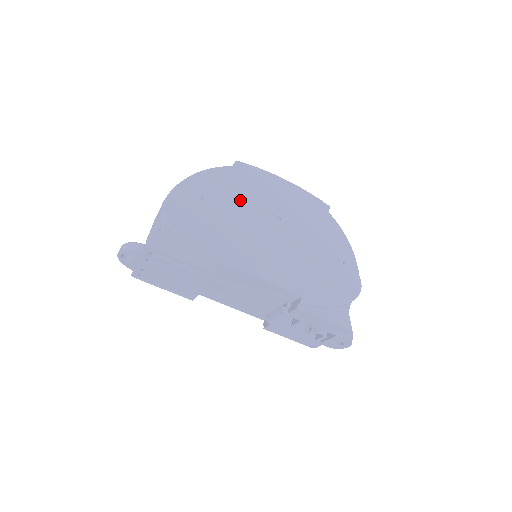
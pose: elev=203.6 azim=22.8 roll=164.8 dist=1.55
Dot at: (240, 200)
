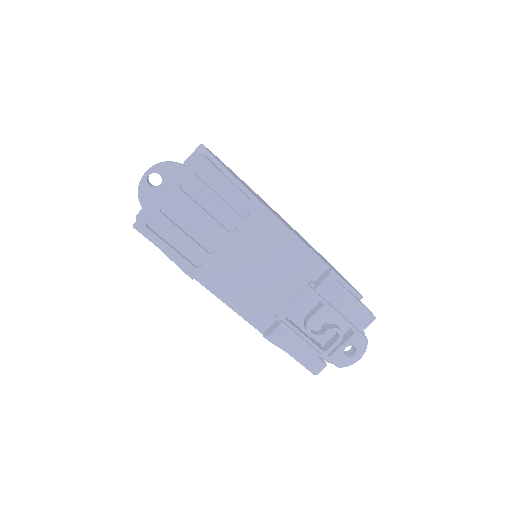
Dot at: occluded
